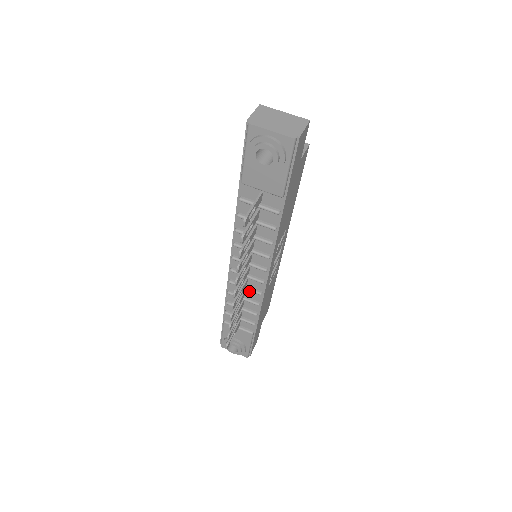
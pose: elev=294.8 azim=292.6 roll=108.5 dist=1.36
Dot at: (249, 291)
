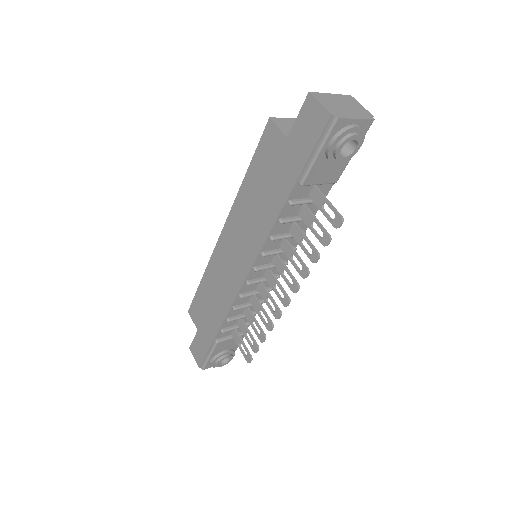
Dot at: (257, 294)
